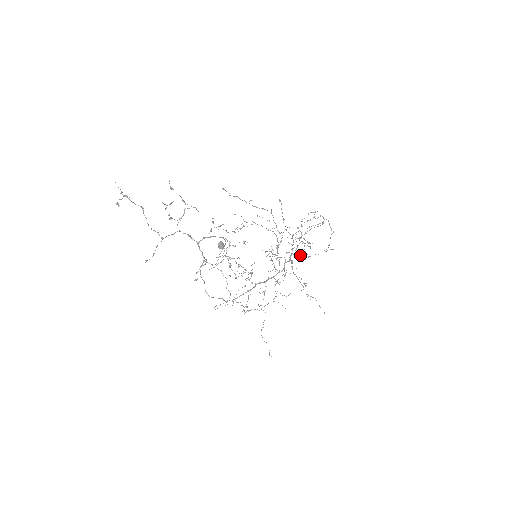
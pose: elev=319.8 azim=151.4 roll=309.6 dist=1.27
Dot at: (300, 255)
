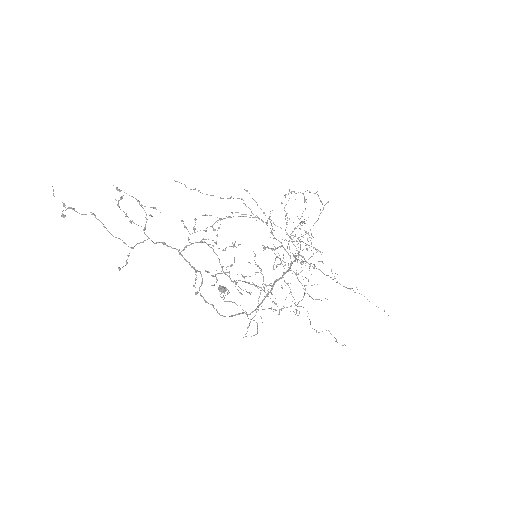
Dot at: occluded
